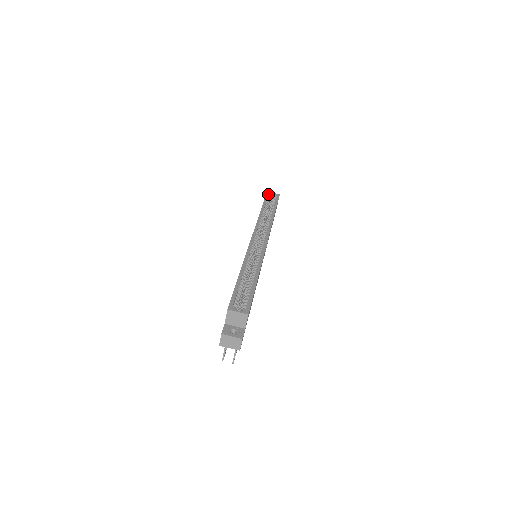
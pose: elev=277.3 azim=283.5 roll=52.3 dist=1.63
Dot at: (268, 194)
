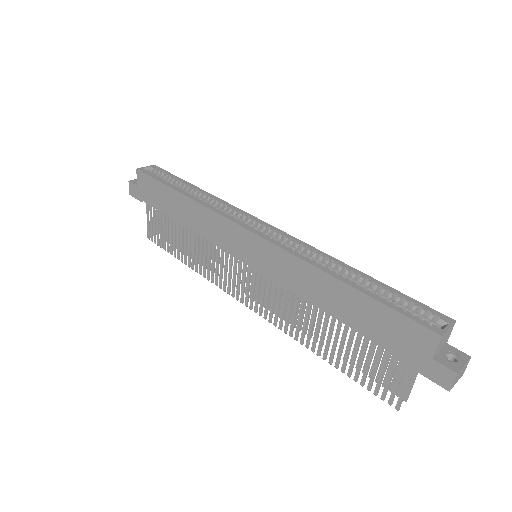
Dot at: (145, 171)
